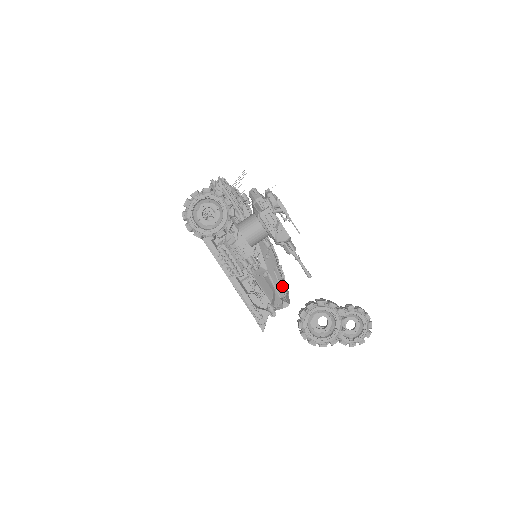
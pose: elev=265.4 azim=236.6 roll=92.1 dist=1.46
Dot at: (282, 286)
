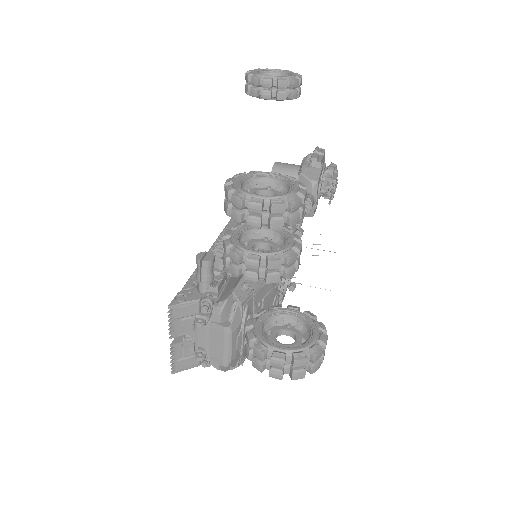
Dot at: (249, 286)
